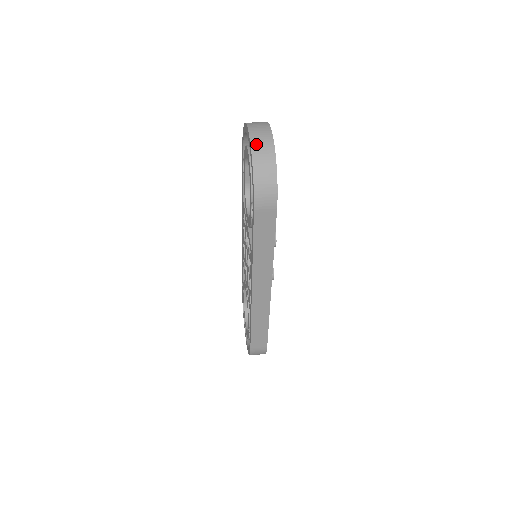
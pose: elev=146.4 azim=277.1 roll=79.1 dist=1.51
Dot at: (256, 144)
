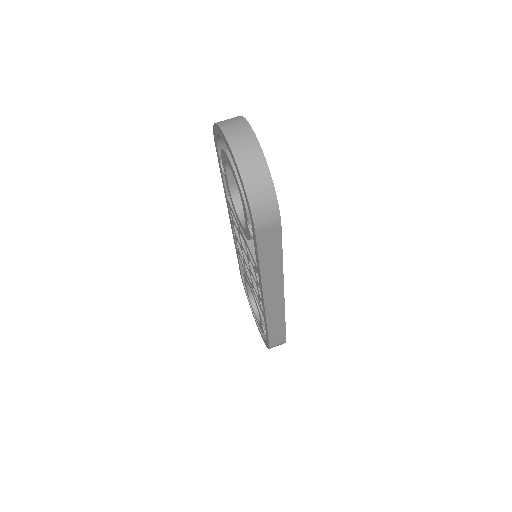
Dot at: (241, 157)
